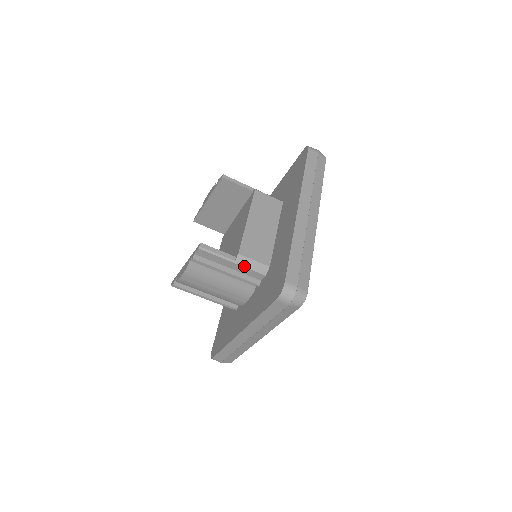
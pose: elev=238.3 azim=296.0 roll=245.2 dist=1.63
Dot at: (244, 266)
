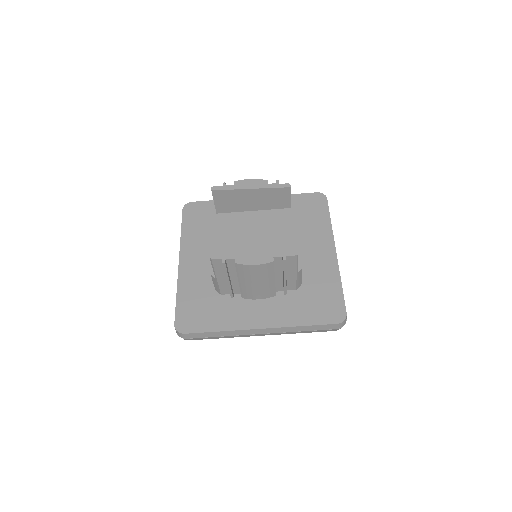
Dot at: (297, 279)
